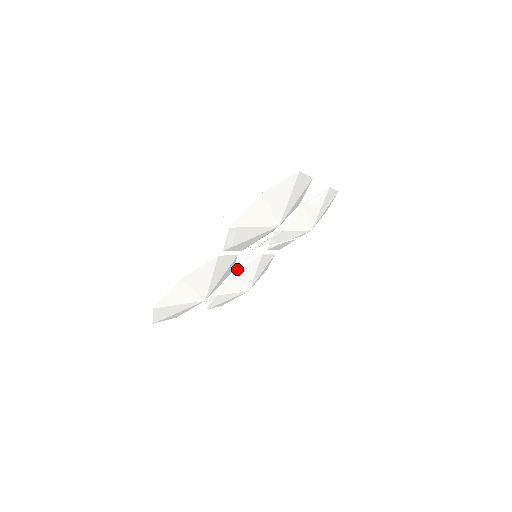
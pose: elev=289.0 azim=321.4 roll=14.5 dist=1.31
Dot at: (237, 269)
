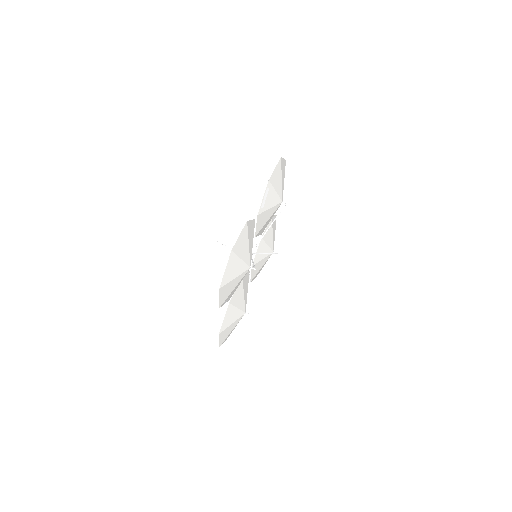
Dot at: (252, 259)
